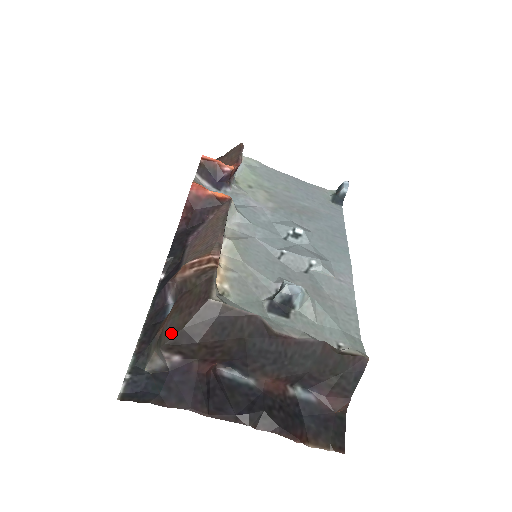
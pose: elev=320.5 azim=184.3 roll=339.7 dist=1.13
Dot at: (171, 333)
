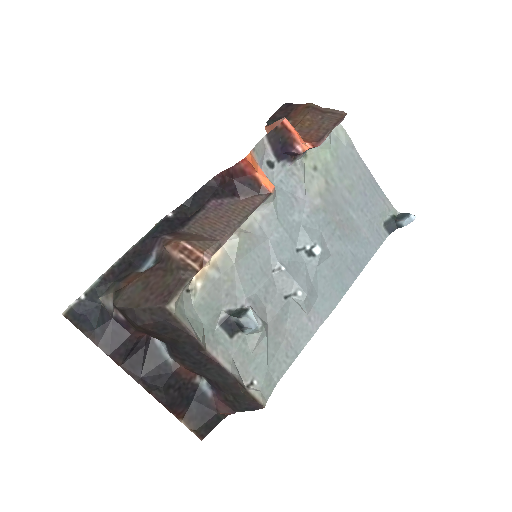
Dot at: (125, 301)
